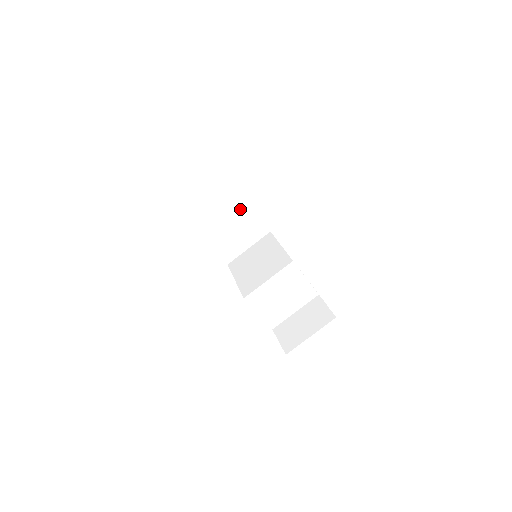
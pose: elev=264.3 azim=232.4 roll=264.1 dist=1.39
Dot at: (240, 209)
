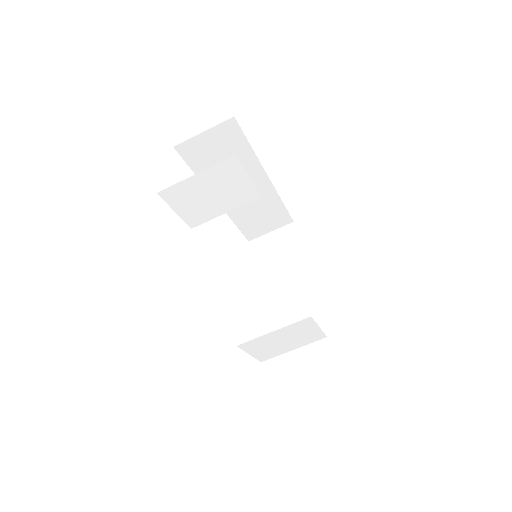
Dot at: (242, 159)
